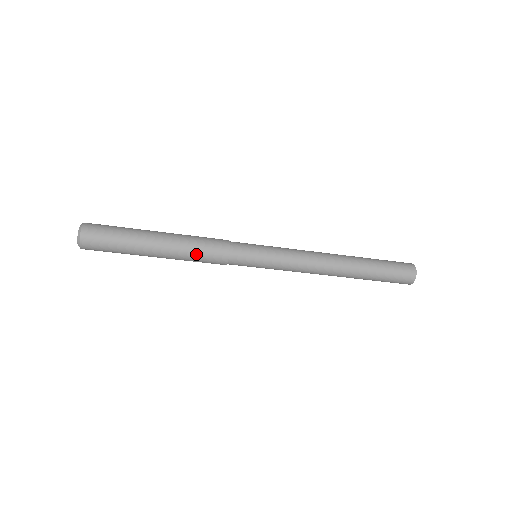
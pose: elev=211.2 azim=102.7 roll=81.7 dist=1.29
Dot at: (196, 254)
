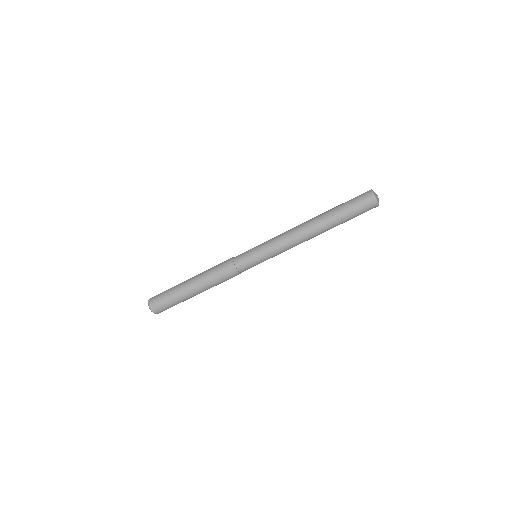
Dot at: (216, 278)
